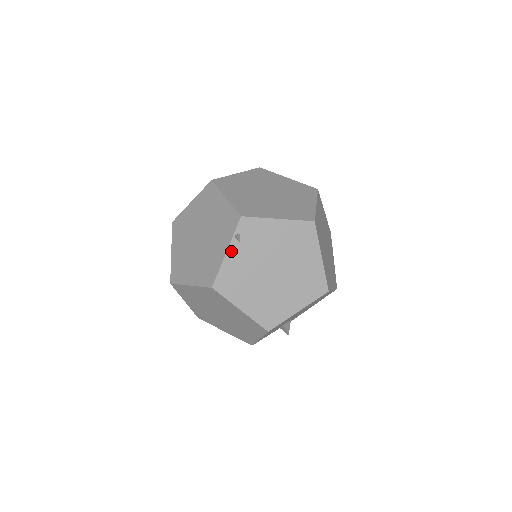
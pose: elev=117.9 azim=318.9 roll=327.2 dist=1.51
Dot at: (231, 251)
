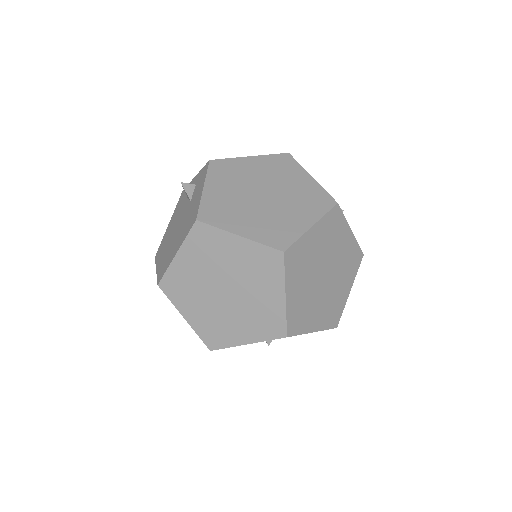
Dot at: (252, 343)
